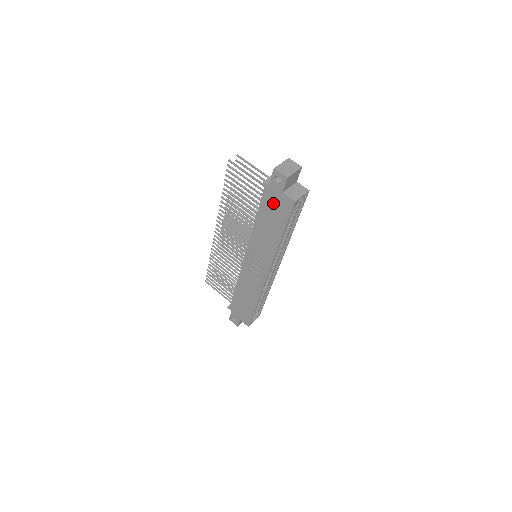
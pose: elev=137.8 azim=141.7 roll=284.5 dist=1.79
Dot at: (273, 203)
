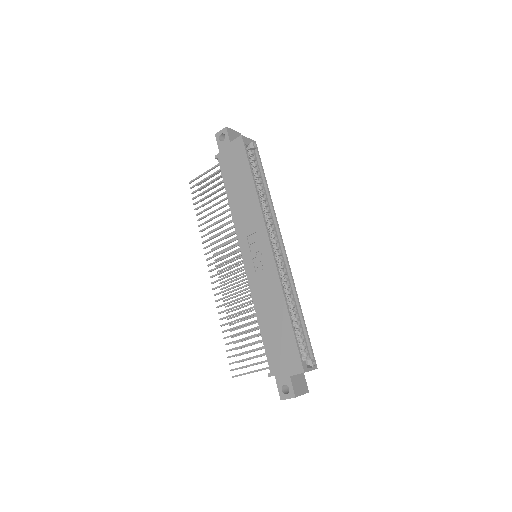
Dot at: (230, 161)
